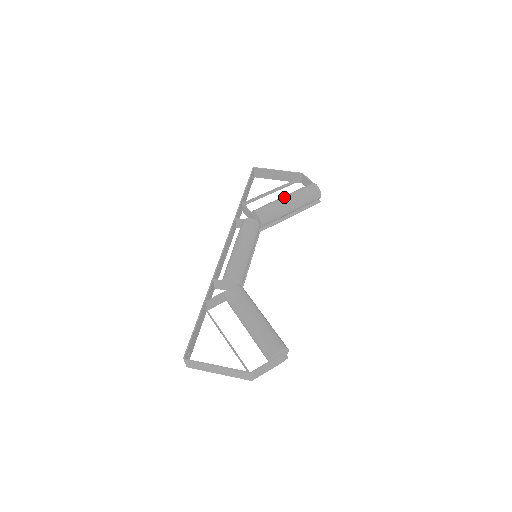
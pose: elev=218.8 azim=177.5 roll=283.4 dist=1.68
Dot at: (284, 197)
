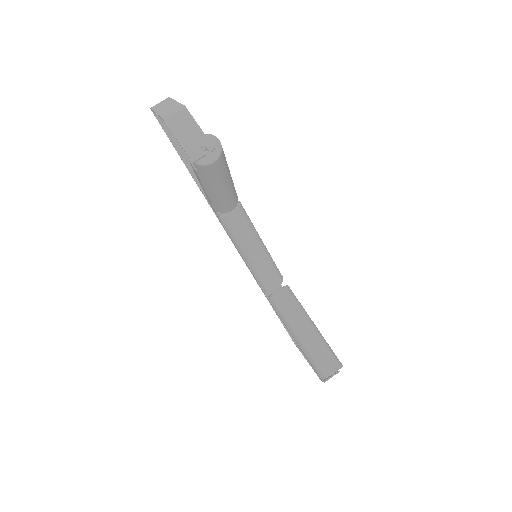
Dot at: occluded
